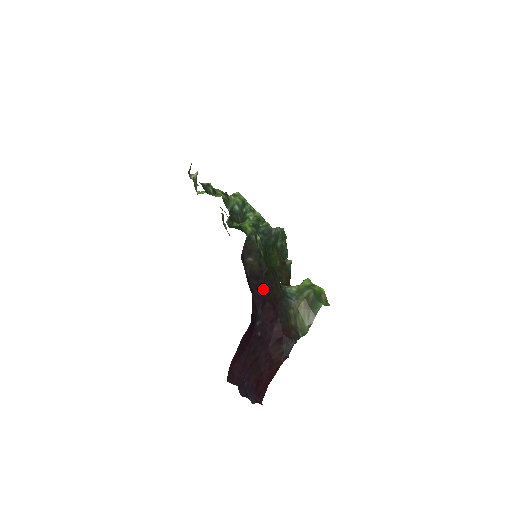
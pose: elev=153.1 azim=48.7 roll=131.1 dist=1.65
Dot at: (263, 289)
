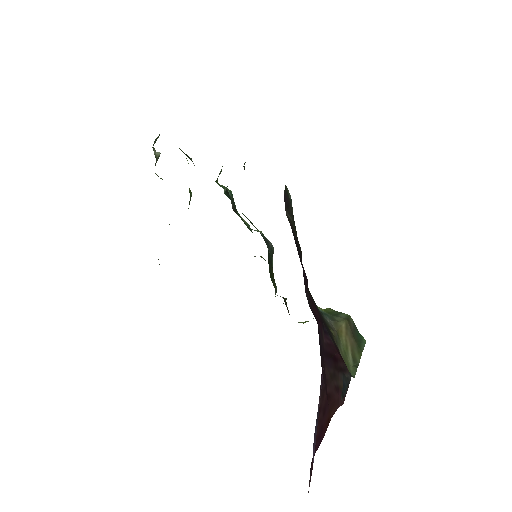
Dot at: occluded
